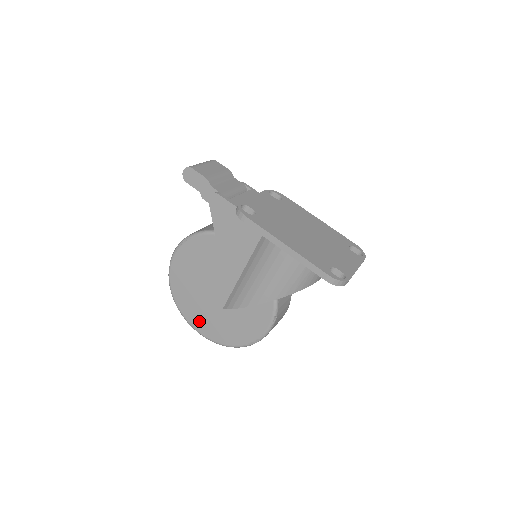
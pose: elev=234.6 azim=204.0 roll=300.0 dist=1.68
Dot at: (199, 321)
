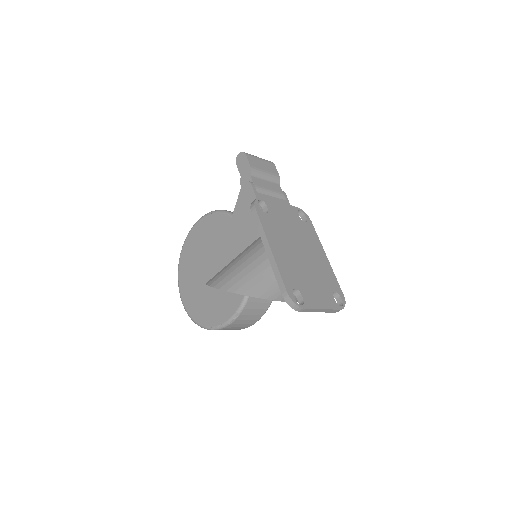
Dot at: (186, 287)
